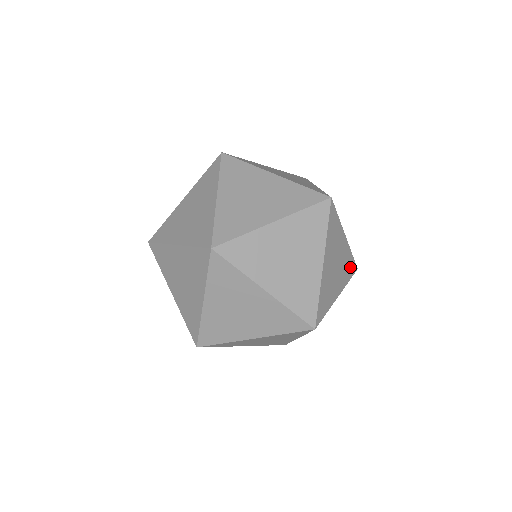
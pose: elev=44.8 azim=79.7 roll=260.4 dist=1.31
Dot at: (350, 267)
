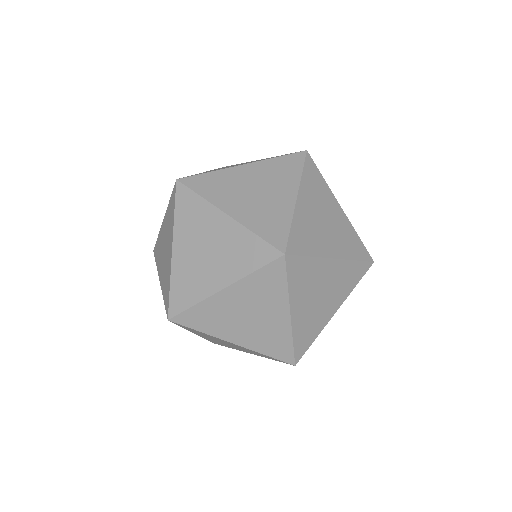
Dot at: occluded
